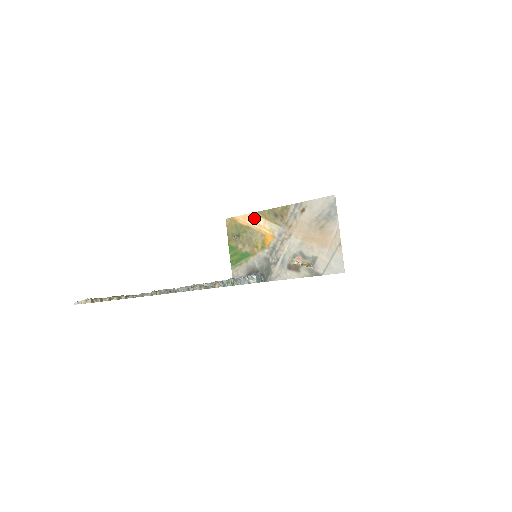
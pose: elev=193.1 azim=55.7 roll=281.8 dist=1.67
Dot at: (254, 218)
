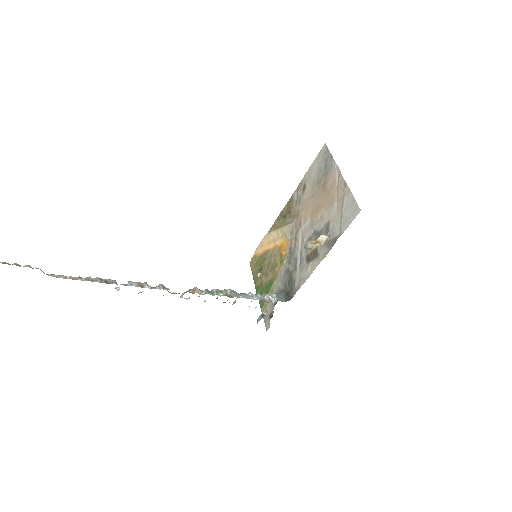
Dot at: (268, 237)
